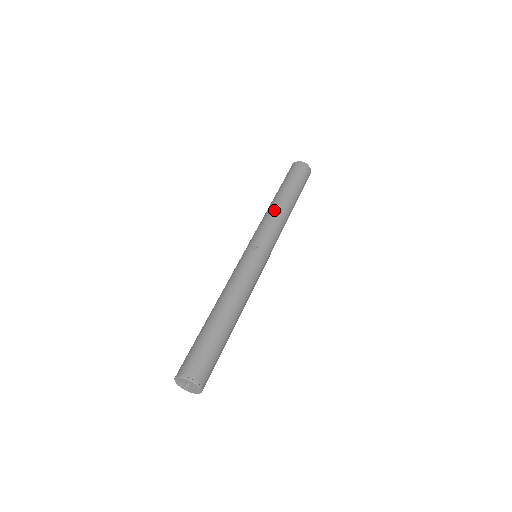
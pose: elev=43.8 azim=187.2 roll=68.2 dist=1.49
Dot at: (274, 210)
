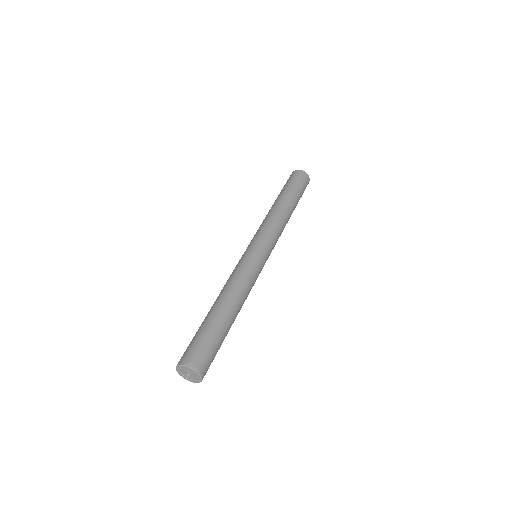
Dot at: occluded
